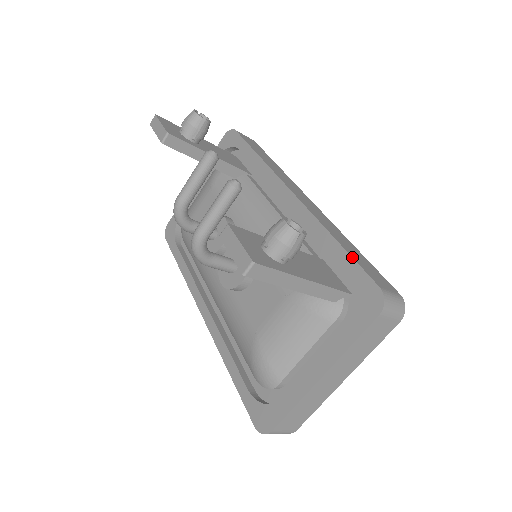
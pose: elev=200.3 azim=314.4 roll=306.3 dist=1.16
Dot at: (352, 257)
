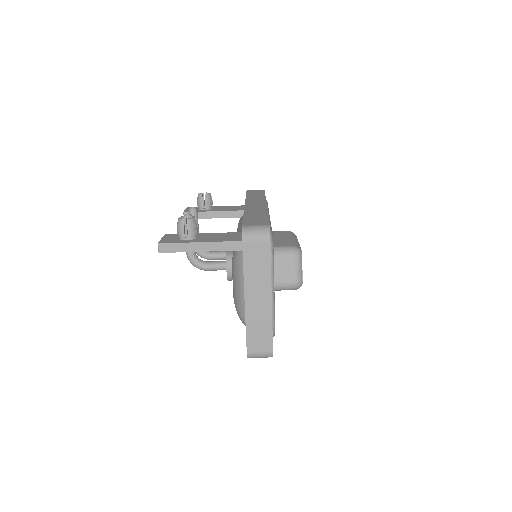
Dot at: (243, 219)
